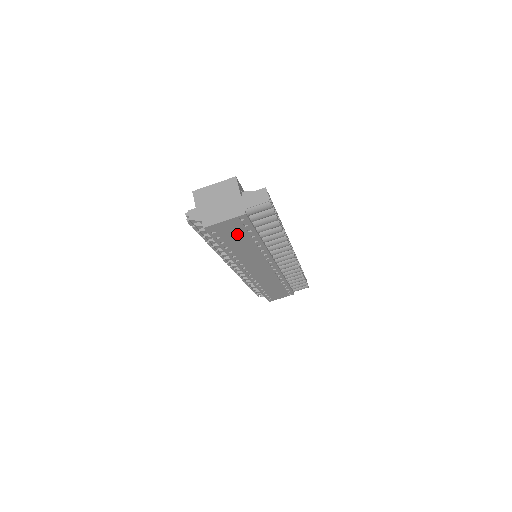
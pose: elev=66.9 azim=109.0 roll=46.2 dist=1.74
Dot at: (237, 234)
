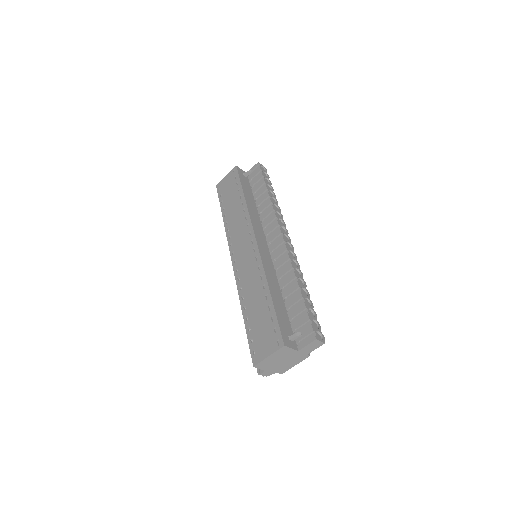
Dot at: occluded
